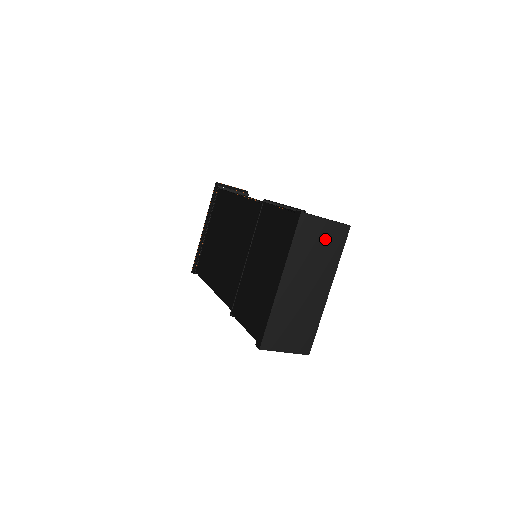
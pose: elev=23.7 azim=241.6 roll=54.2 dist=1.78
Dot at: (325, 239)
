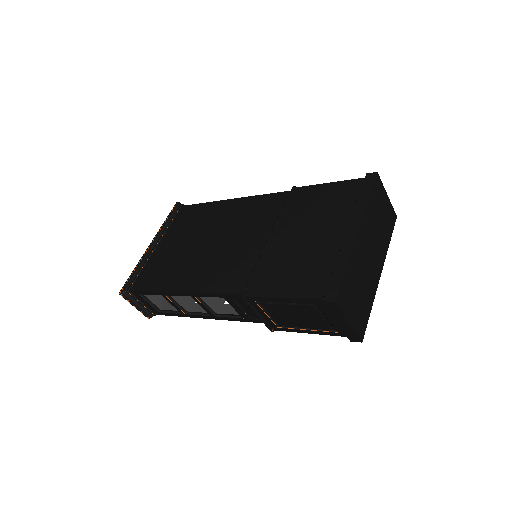
Dot at: (385, 214)
